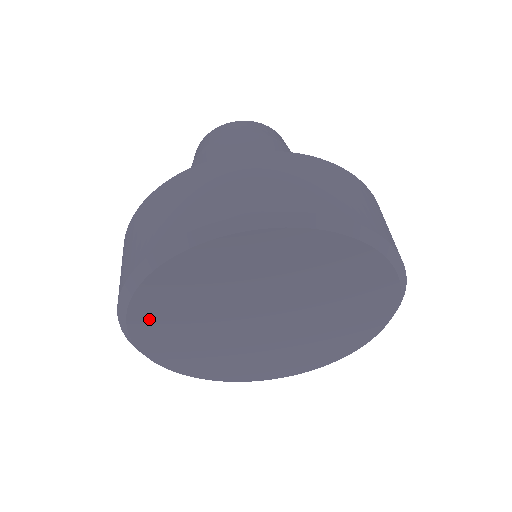
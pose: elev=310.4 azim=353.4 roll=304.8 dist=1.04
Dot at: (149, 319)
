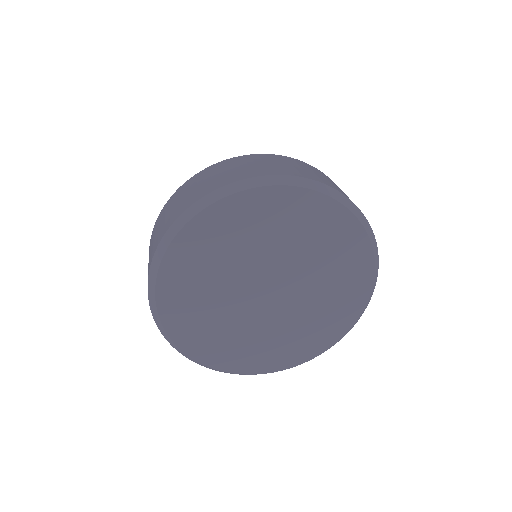
Dot at: (176, 311)
